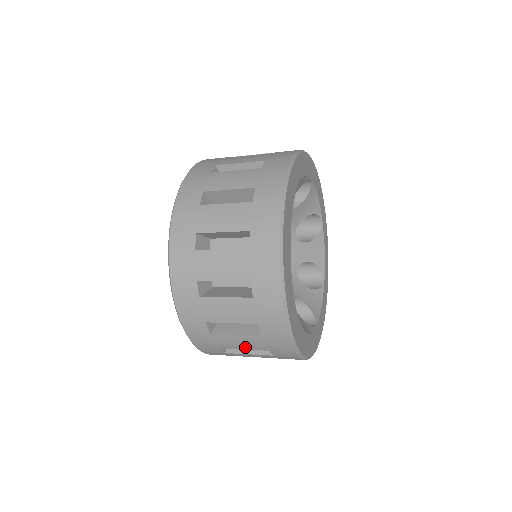
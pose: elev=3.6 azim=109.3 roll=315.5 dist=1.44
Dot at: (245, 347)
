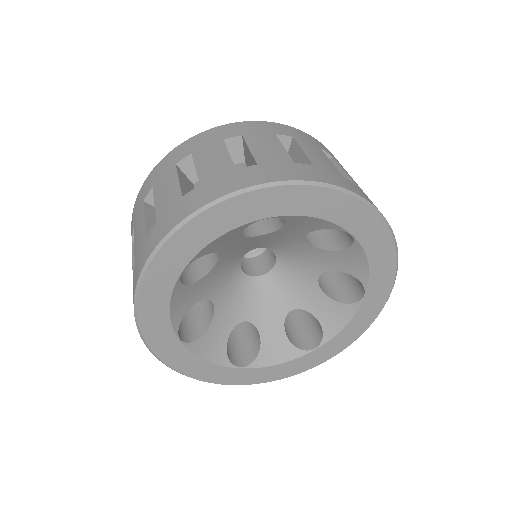
Dot at: occluded
